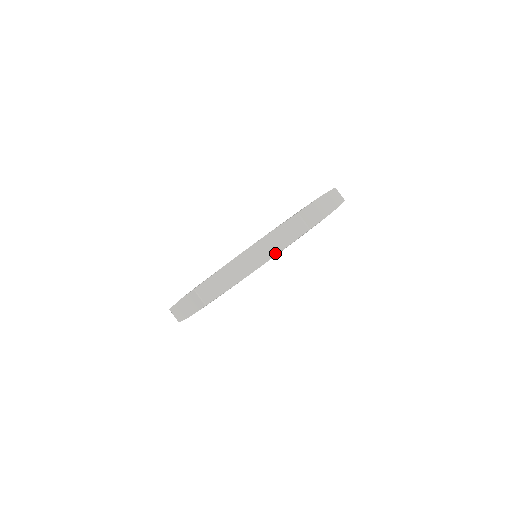
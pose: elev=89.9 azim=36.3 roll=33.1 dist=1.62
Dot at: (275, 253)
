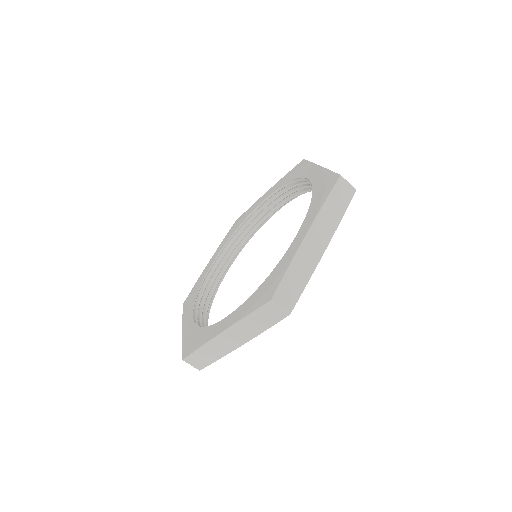
Dot at: (336, 226)
